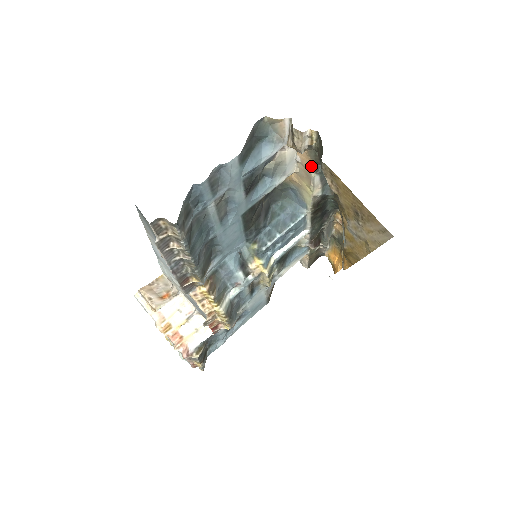
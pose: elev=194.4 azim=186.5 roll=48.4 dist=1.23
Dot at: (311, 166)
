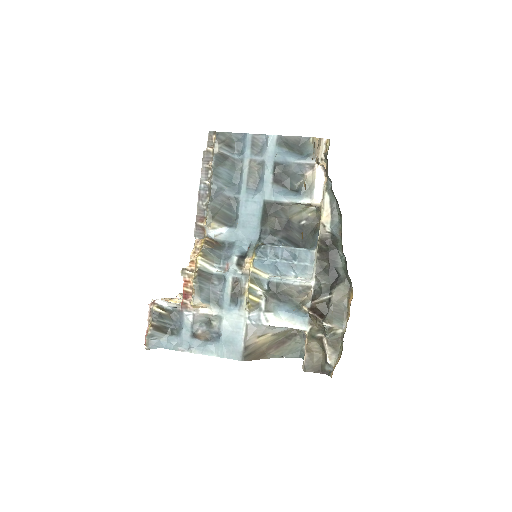
Dot at: (325, 182)
